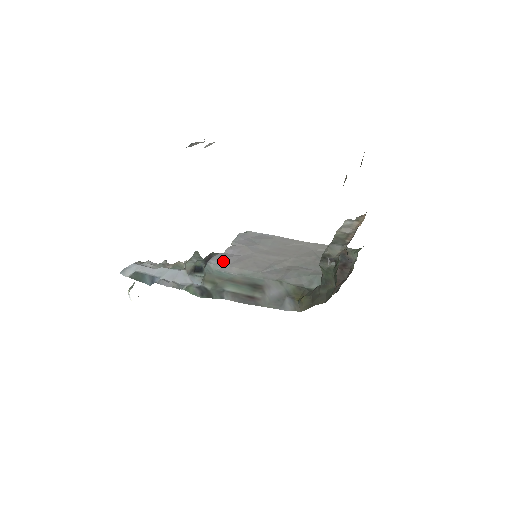
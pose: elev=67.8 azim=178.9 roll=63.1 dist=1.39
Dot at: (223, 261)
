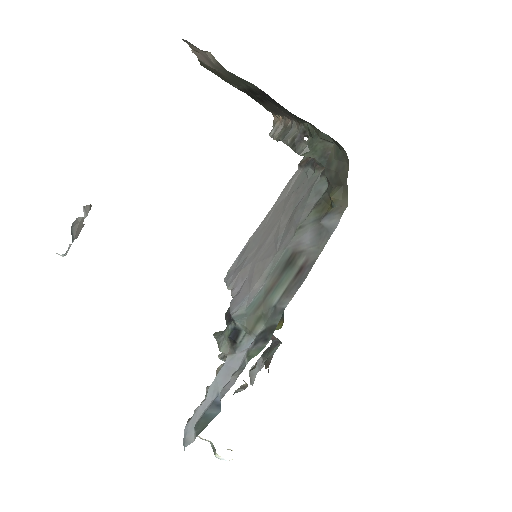
Dot at: (241, 298)
